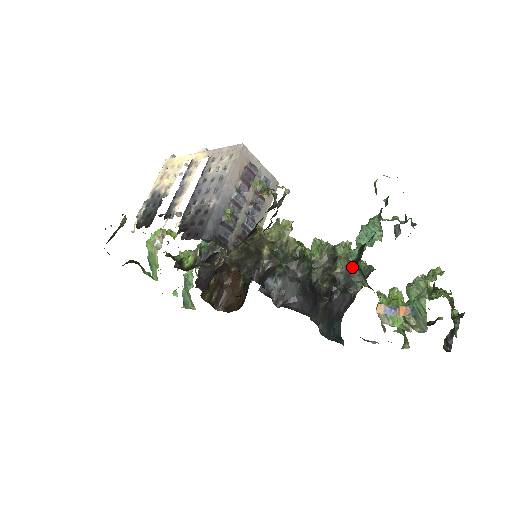
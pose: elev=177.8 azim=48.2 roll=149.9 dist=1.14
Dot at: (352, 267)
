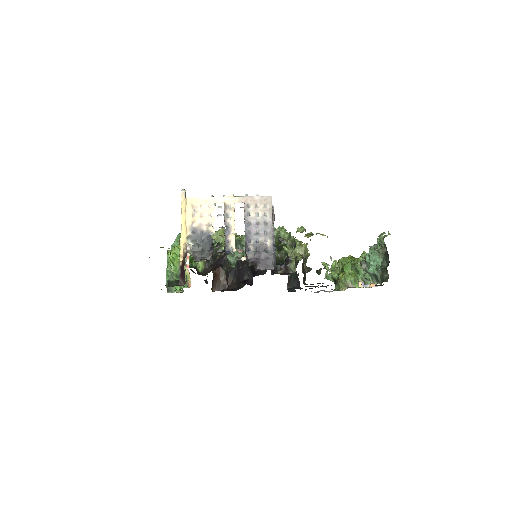
Dot at: (294, 245)
